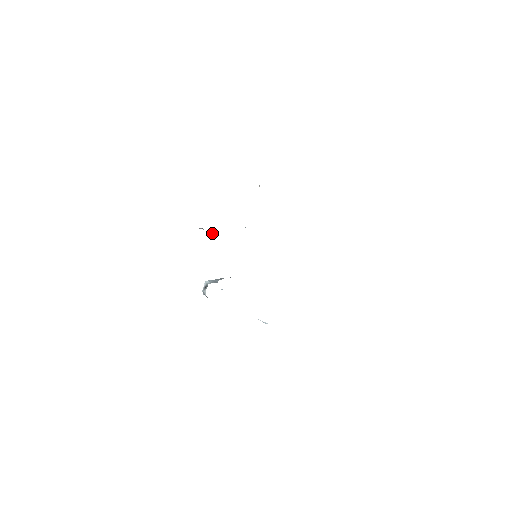
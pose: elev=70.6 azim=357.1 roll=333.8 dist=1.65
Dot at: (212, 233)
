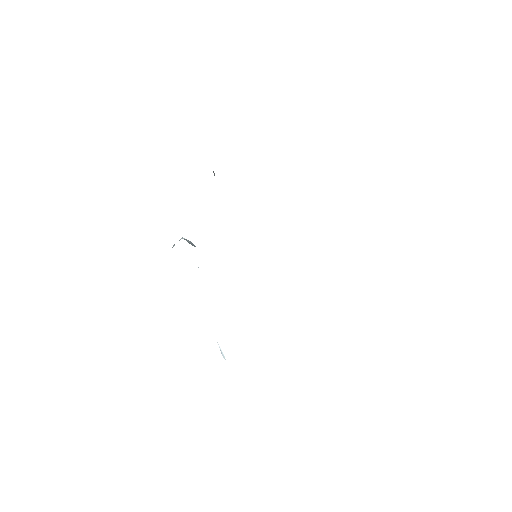
Dot at: occluded
